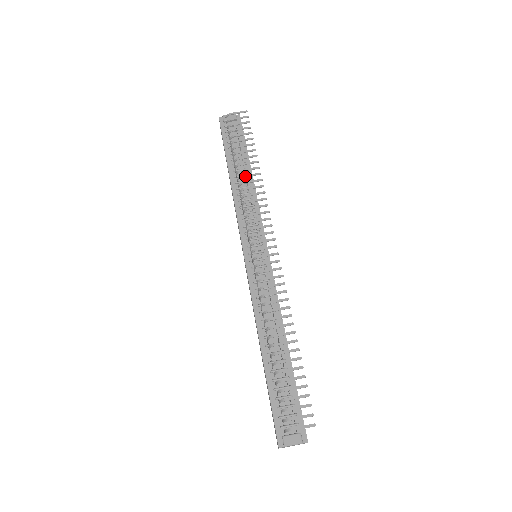
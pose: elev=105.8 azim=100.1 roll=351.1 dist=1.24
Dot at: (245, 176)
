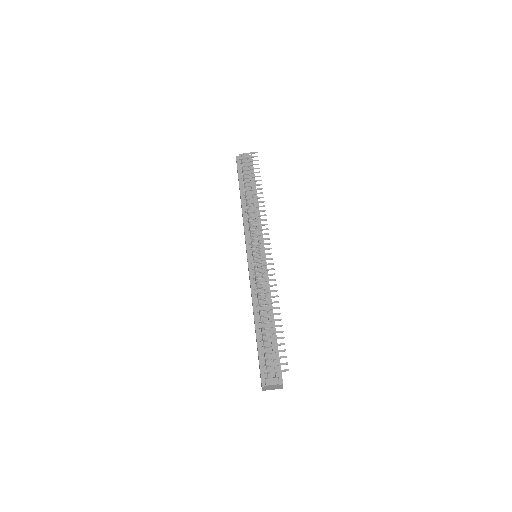
Dot at: (252, 198)
